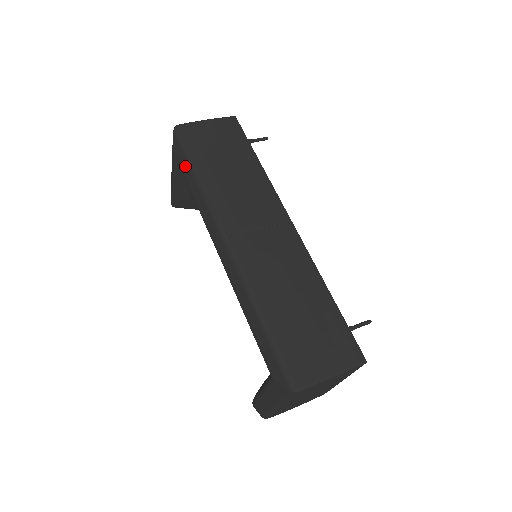
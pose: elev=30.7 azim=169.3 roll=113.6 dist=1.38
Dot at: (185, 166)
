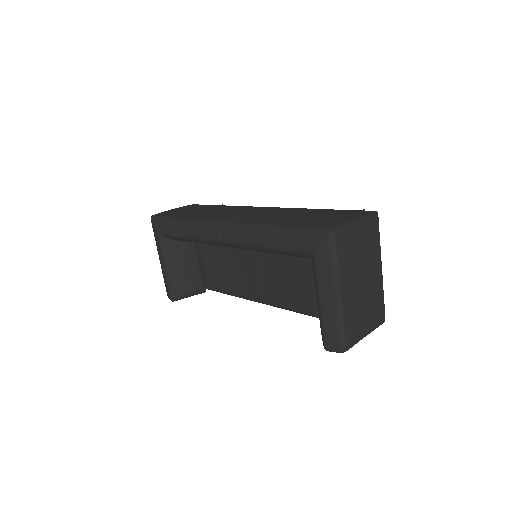
Dot at: (169, 225)
